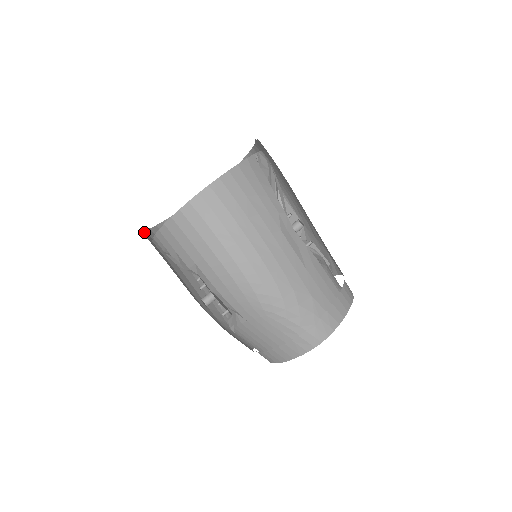
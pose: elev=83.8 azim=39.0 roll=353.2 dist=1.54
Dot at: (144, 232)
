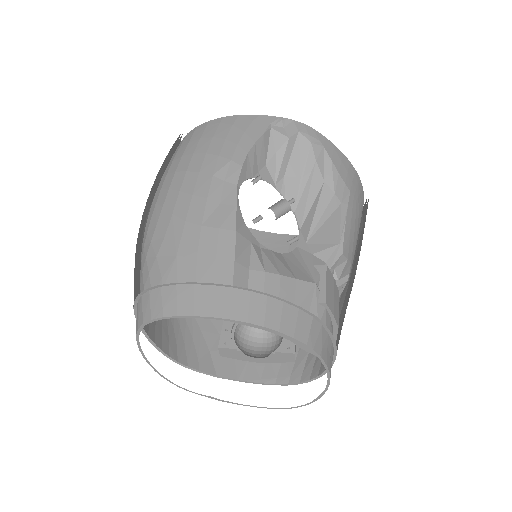
Dot at: occluded
